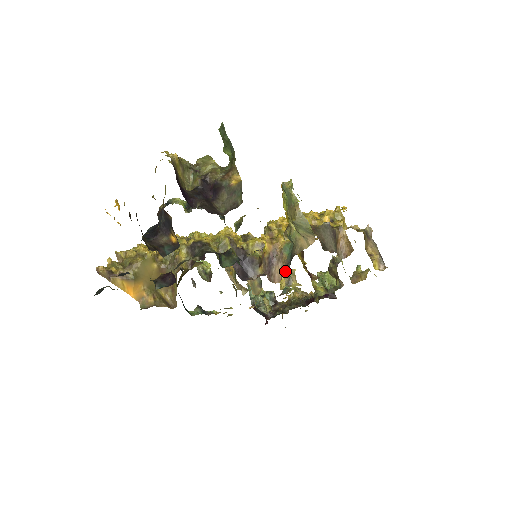
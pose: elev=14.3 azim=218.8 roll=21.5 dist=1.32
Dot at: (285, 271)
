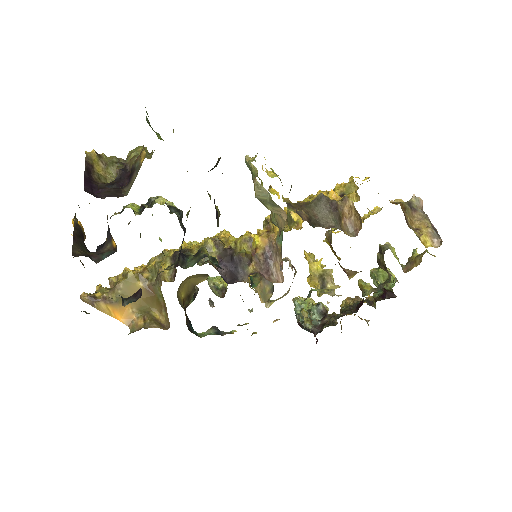
Dot at: (282, 265)
